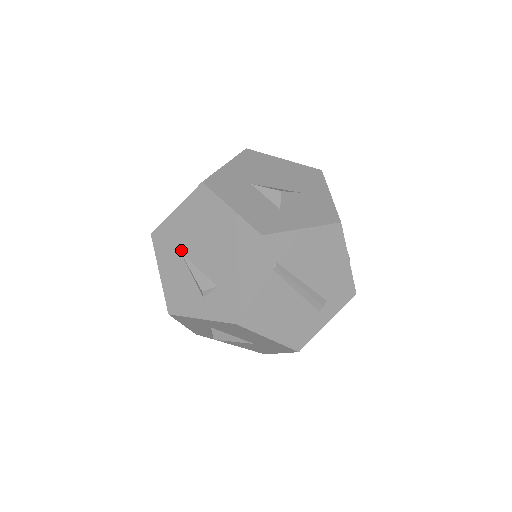
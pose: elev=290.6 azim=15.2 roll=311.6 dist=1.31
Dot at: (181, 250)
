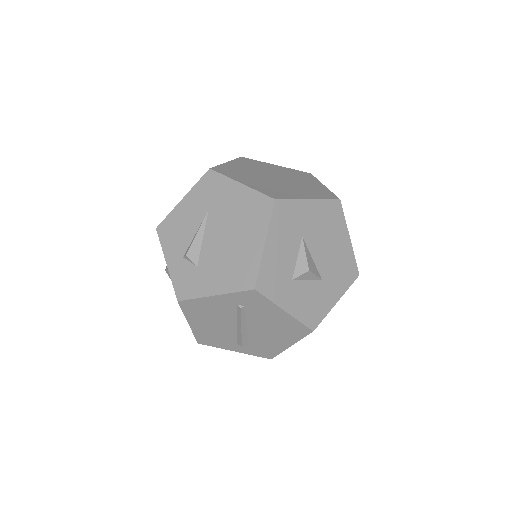
Dot at: (210, 211)
